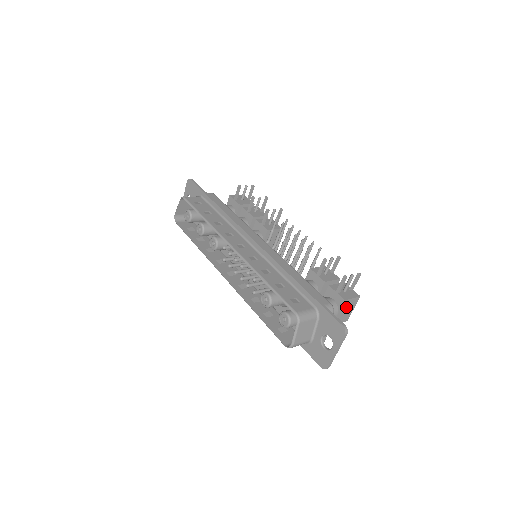
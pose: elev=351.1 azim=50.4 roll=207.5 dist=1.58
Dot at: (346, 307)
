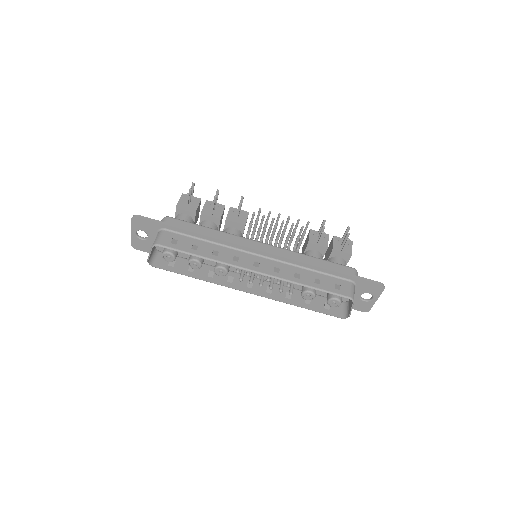
Dot at: occluded
